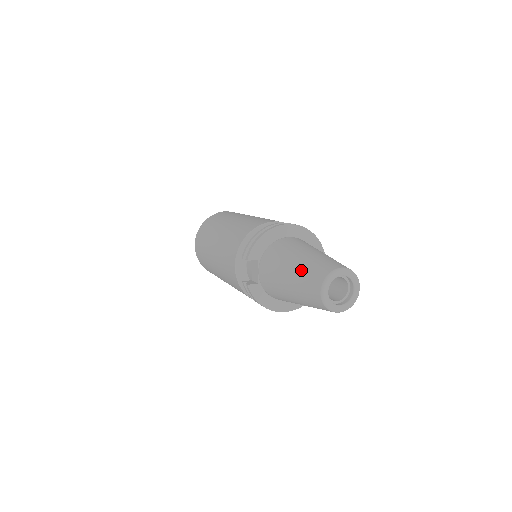
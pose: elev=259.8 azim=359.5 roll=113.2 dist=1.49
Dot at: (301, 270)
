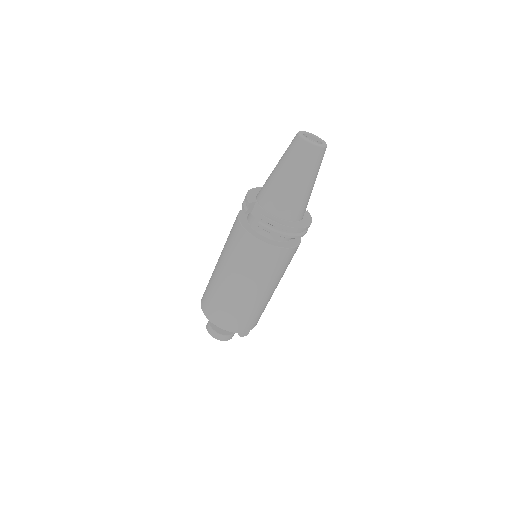
Dot at: (283, 156)
